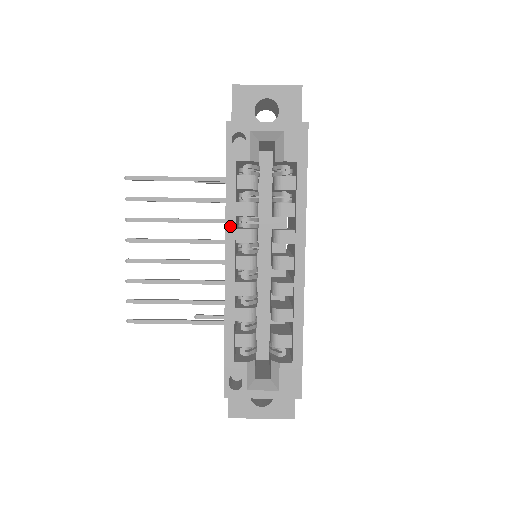
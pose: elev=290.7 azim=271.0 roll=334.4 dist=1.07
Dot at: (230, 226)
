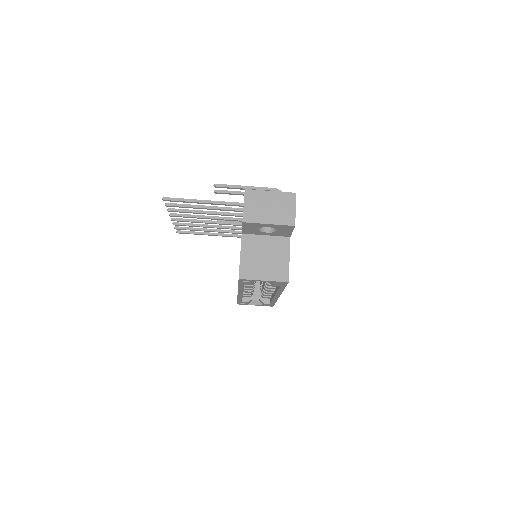
Dot at: (240, 290)
